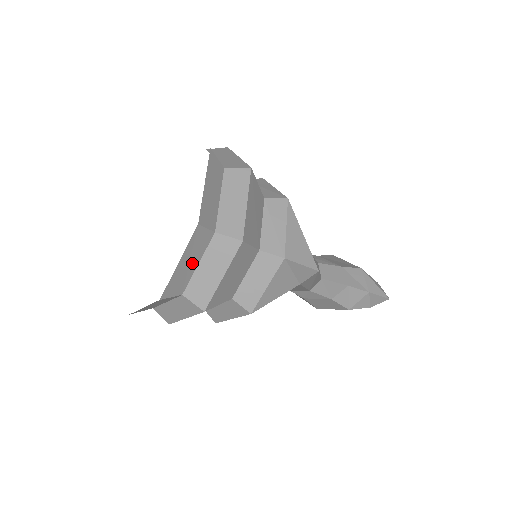
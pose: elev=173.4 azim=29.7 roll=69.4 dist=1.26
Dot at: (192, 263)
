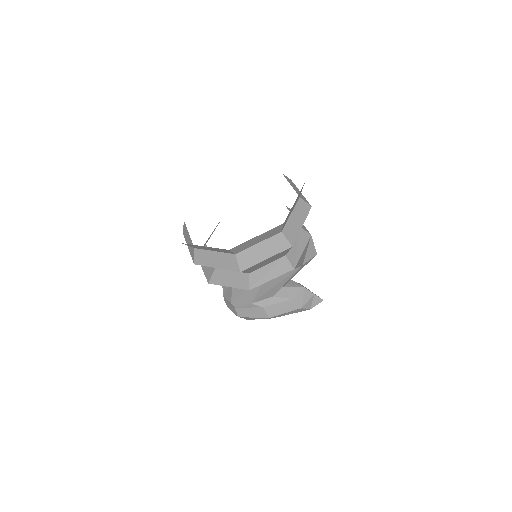
Dot at: occluded
